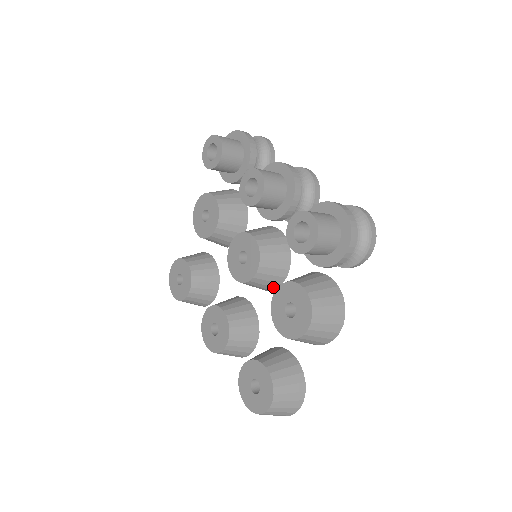
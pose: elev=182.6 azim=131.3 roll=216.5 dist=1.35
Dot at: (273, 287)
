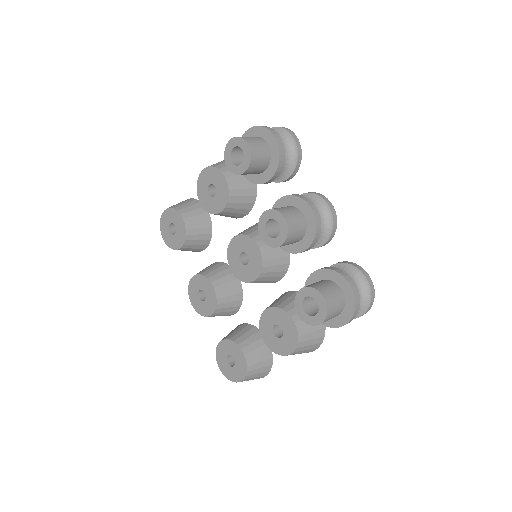
Dot at: occluded
